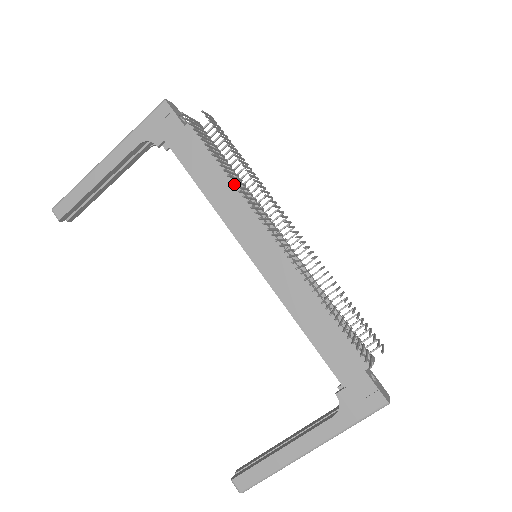
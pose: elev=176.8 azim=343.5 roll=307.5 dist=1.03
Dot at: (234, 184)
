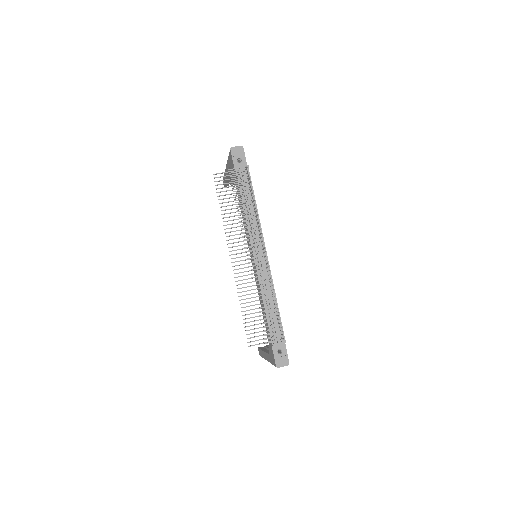
Dot at: occluded
